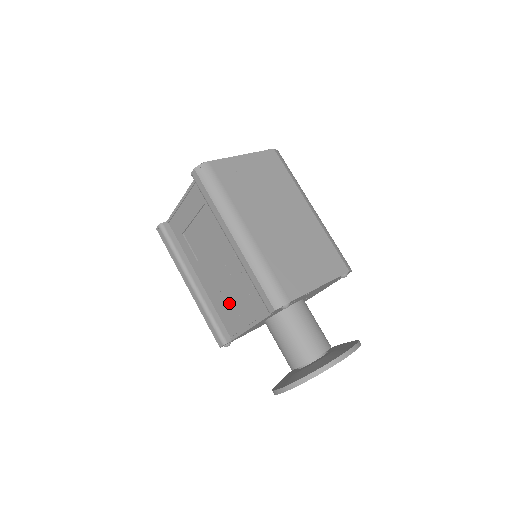
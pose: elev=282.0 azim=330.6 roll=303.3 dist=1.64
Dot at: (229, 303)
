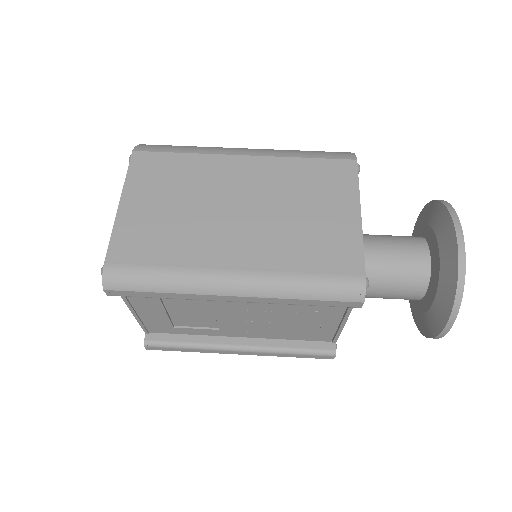
Dot at: (296, 327)
